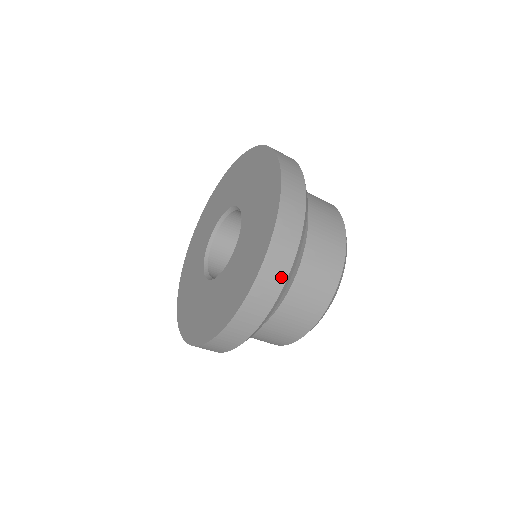
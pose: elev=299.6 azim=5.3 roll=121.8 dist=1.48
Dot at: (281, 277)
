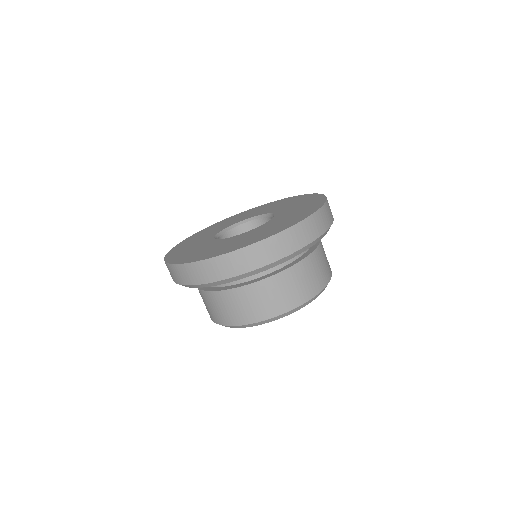
Dot at: (332, 217)
